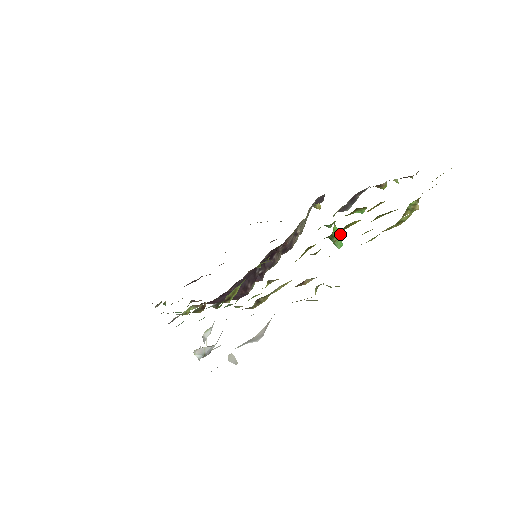
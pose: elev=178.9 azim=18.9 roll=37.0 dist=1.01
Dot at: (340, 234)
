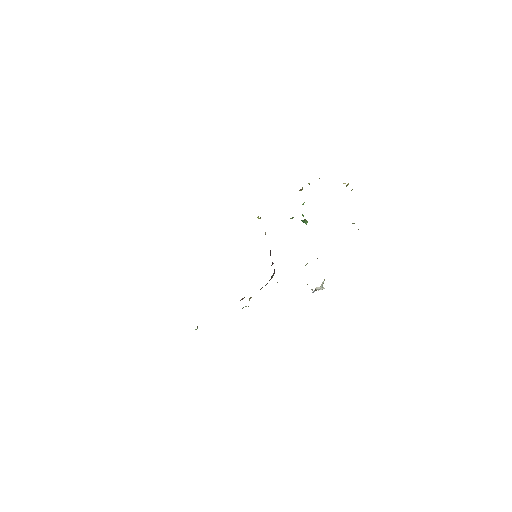
Dot at: occluded
